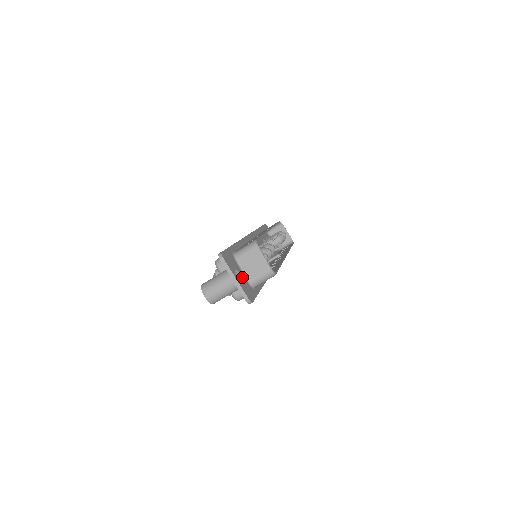
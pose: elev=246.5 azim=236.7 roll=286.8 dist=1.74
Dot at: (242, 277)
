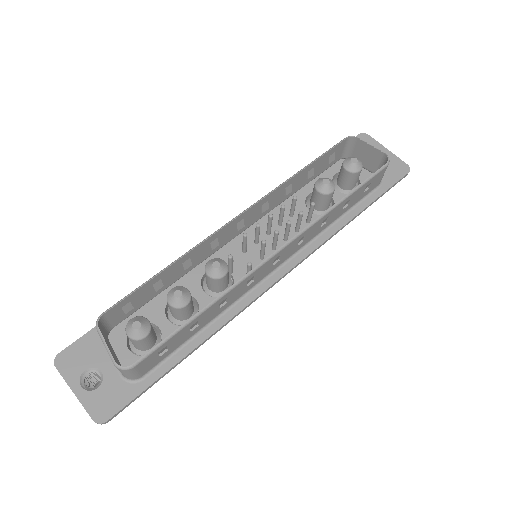
Dot at: (105, 375)
